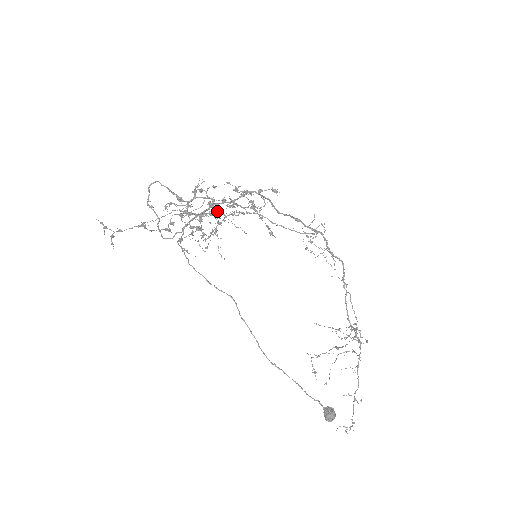
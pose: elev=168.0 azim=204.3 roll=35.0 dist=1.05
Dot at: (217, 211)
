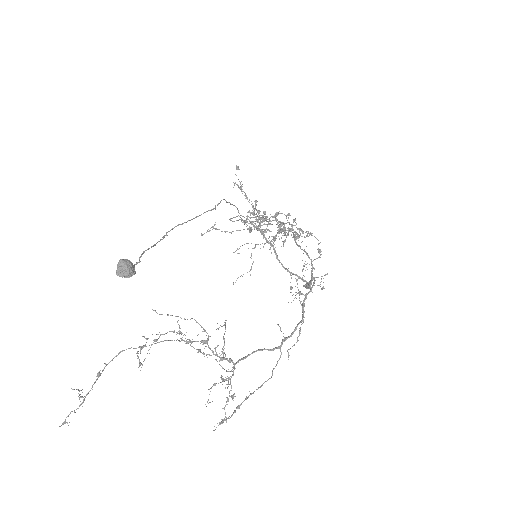
Dot at: occluded
